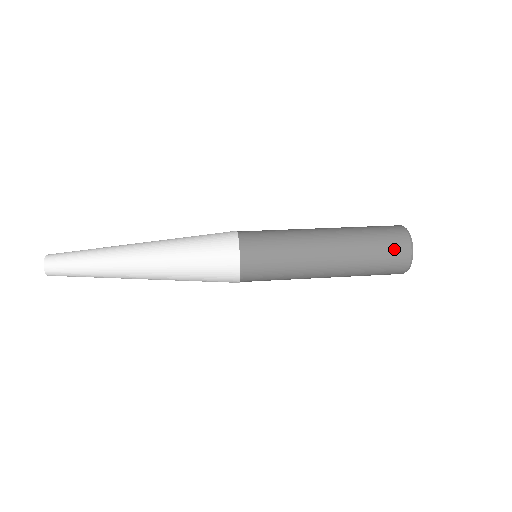
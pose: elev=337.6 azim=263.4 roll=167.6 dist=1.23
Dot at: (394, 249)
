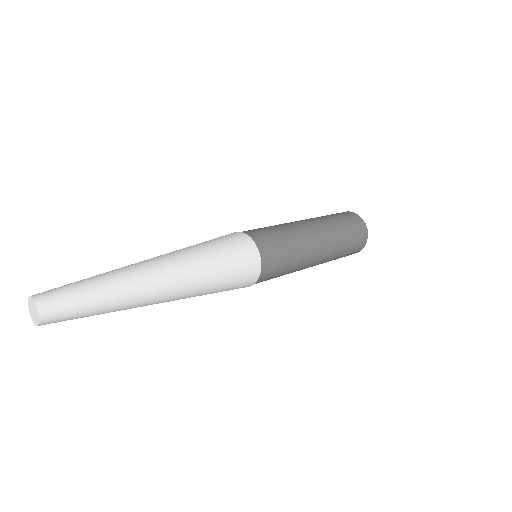
Dot at: (347, 216)
